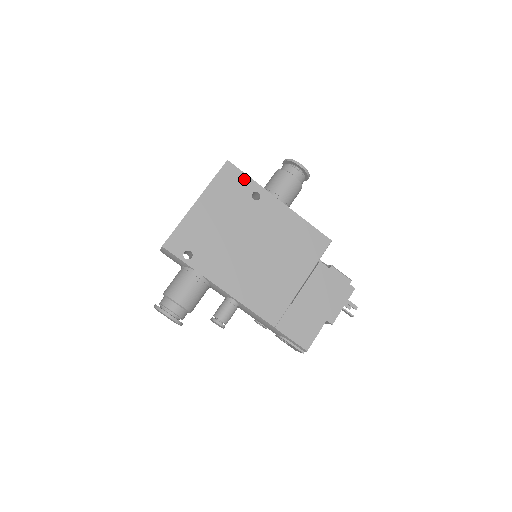
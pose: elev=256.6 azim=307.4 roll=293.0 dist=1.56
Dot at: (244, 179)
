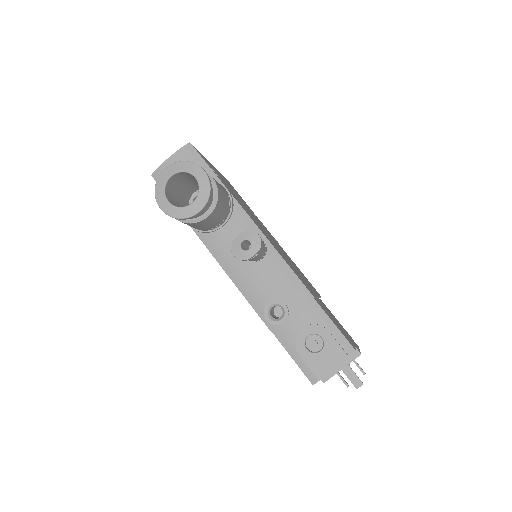
Dot at: (243, 200)
